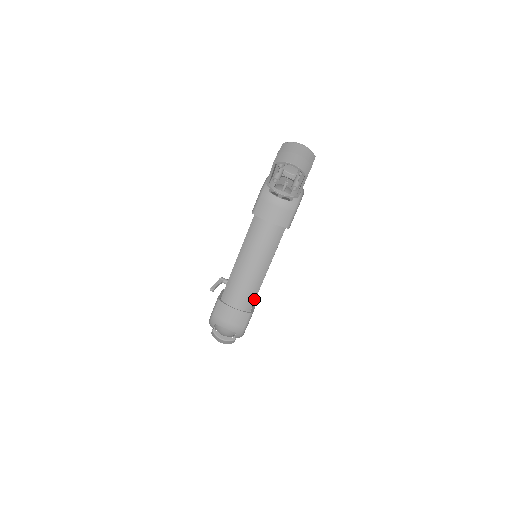
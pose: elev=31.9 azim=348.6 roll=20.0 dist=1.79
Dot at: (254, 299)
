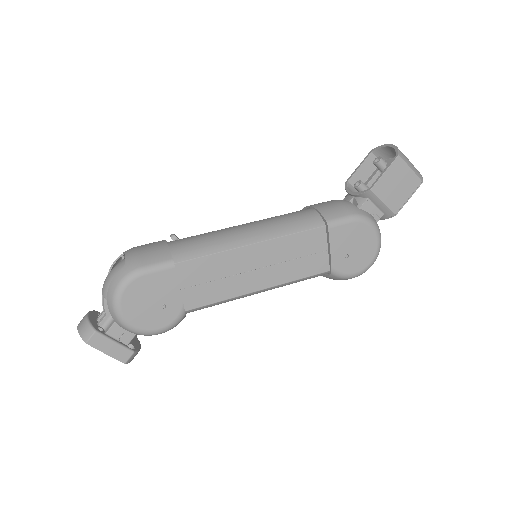
Dot at: (198, 256)
